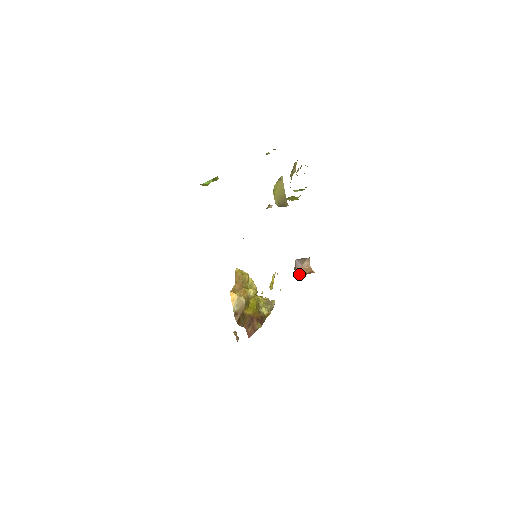
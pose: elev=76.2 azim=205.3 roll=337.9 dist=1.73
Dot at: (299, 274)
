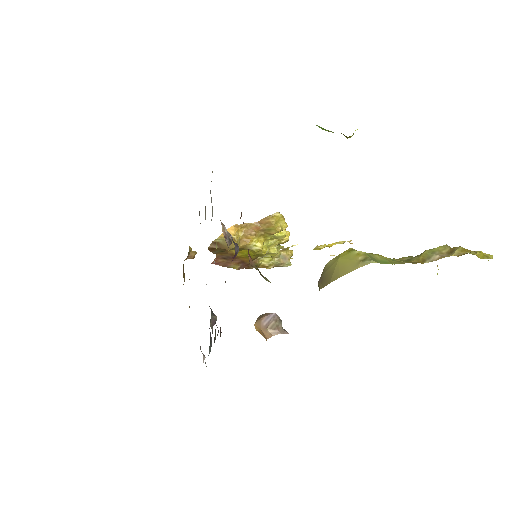
Dot at: (255, 325)
